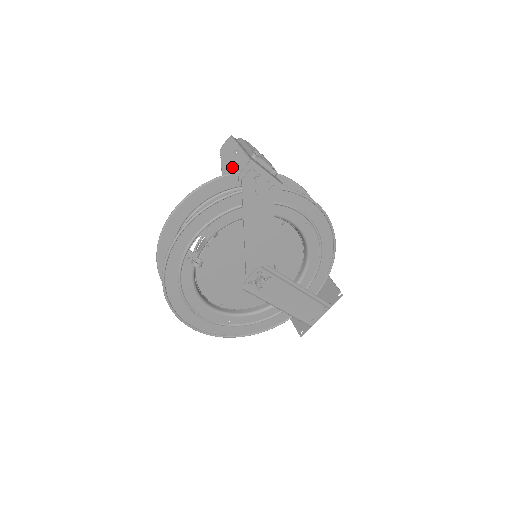
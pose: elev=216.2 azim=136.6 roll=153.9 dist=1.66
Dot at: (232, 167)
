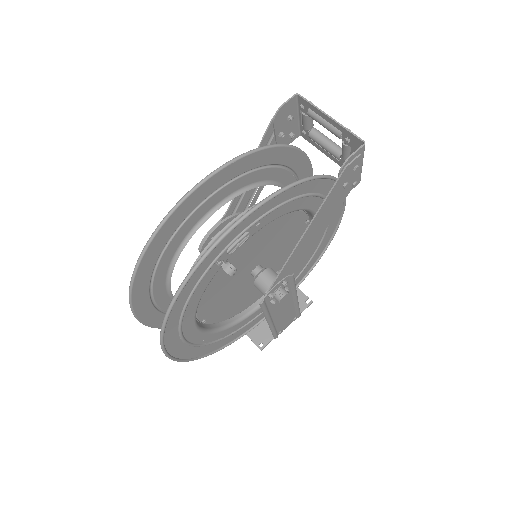
Dot at: (274, 136)
